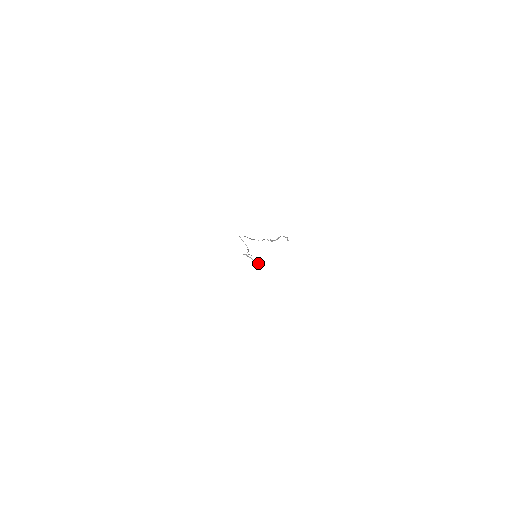
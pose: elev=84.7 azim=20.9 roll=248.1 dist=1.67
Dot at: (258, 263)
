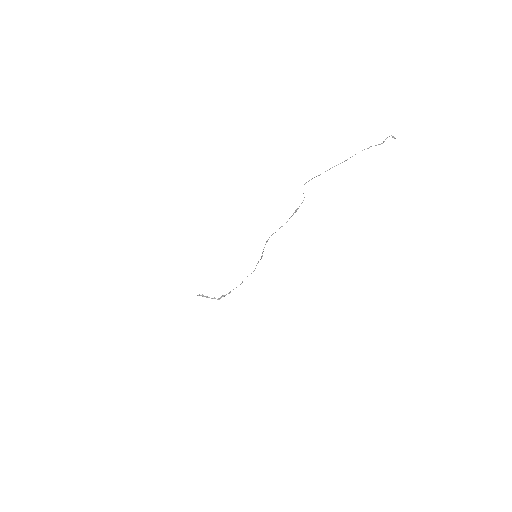
Dot at: (218, 299)
